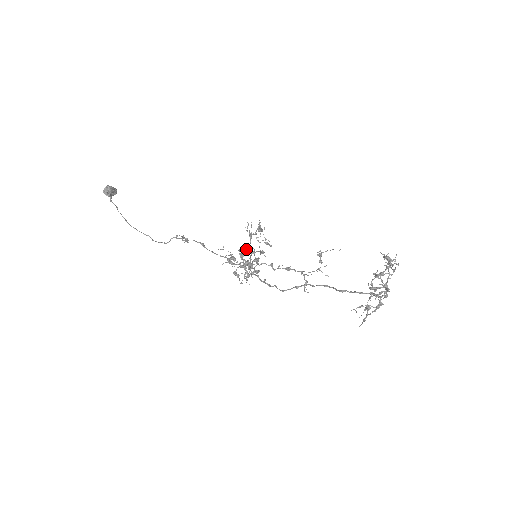
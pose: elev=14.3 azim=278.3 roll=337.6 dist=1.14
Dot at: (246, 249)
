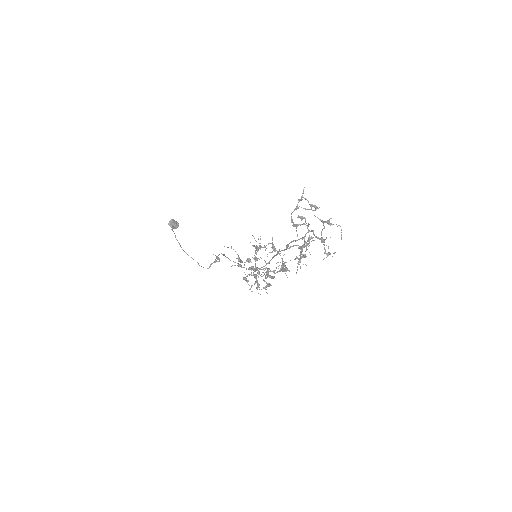
Dot at: (255, 257)
